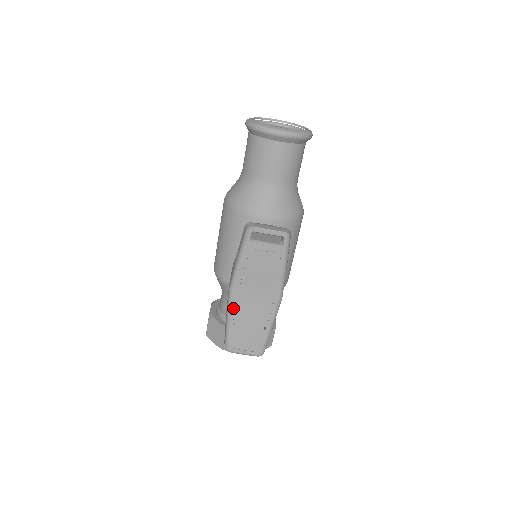
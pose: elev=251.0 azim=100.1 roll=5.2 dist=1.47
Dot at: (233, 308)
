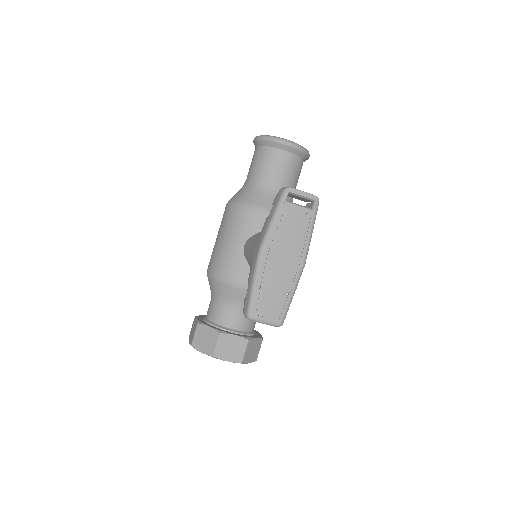
Dot at: (261, 270)
